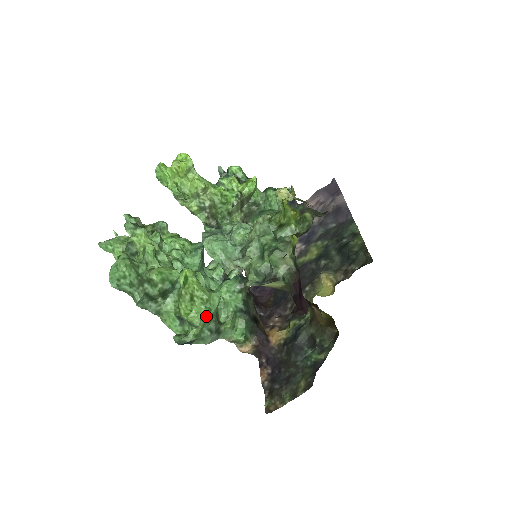
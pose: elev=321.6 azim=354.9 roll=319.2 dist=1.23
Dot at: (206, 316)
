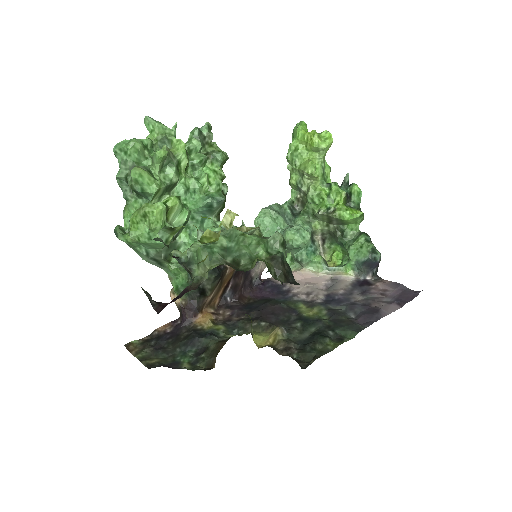
Dot at: (144, 239)
